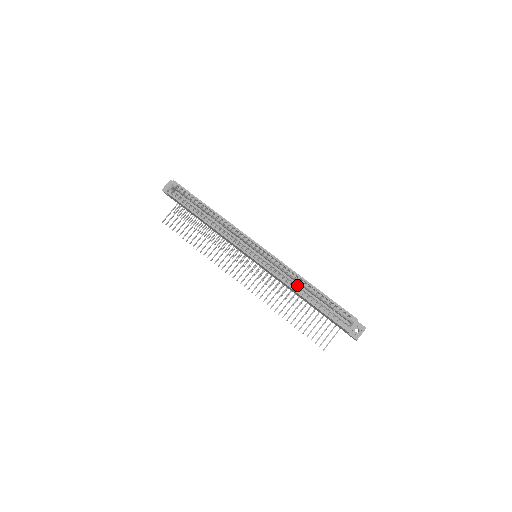
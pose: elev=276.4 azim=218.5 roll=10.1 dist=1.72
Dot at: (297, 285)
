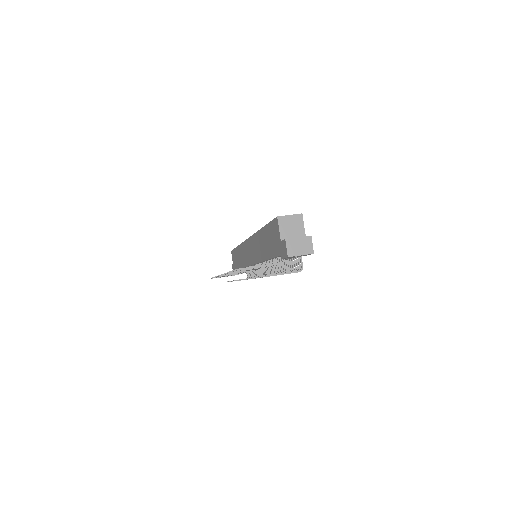
Dot at: occluded
